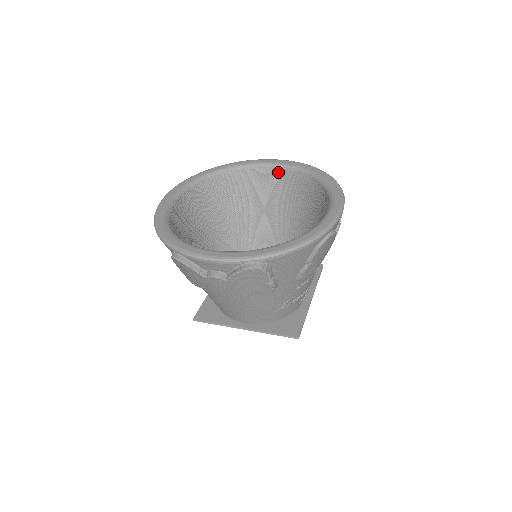
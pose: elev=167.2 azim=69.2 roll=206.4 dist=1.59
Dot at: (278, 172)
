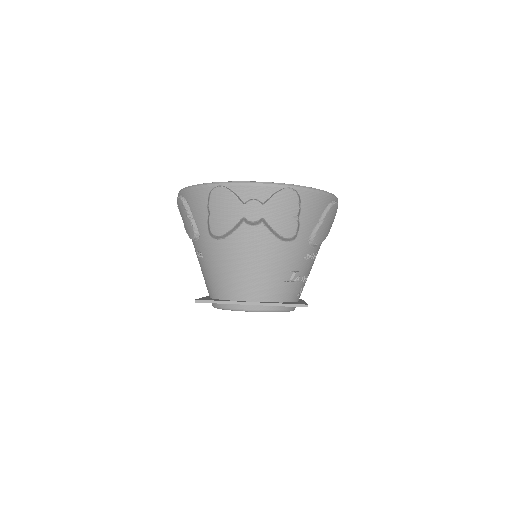
Dot at: occluded
